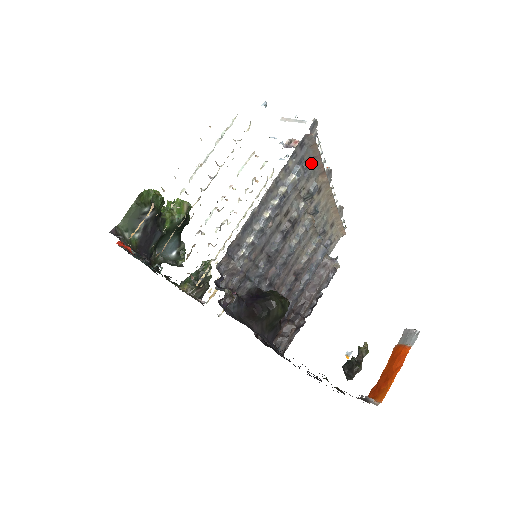
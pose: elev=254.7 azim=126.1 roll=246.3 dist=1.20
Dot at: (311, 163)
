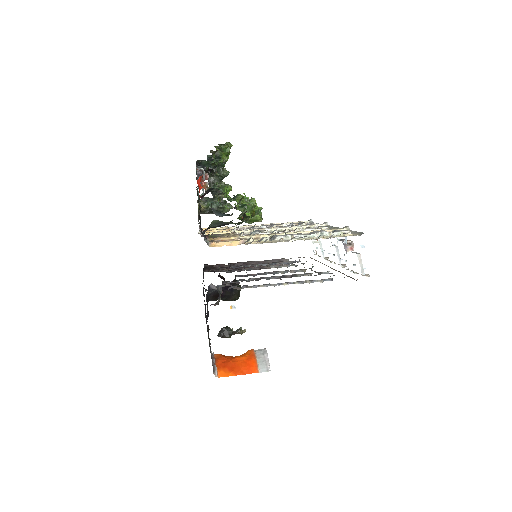
Dot at: occluded
